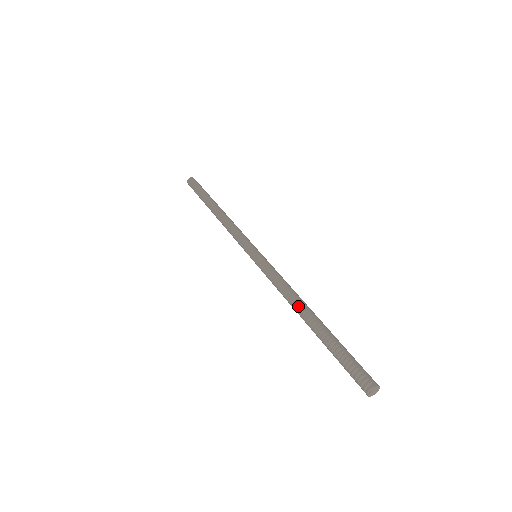
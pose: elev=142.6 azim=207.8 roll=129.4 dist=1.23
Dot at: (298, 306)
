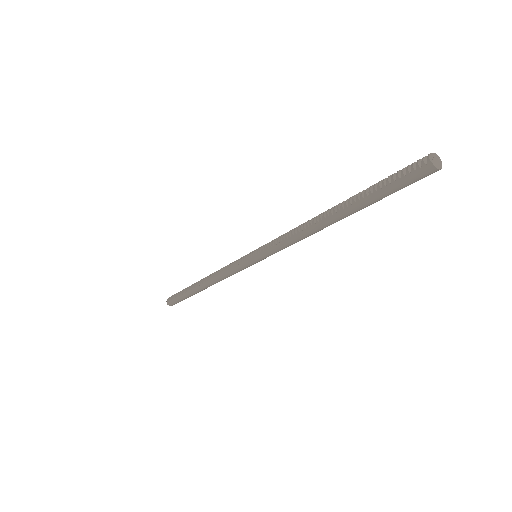
Dot at: (317, 216)
